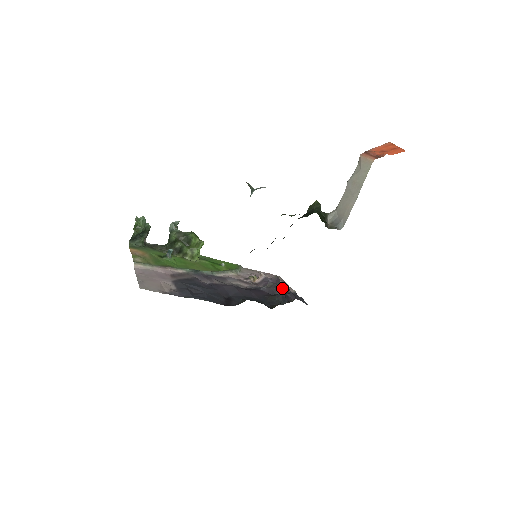
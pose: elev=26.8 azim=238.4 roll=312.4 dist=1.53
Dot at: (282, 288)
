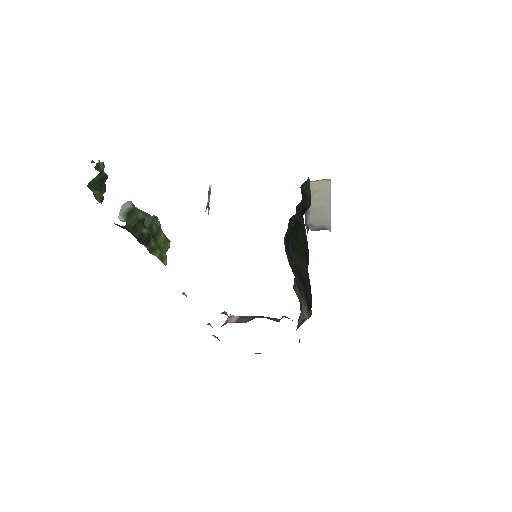
Dot at: occluded
